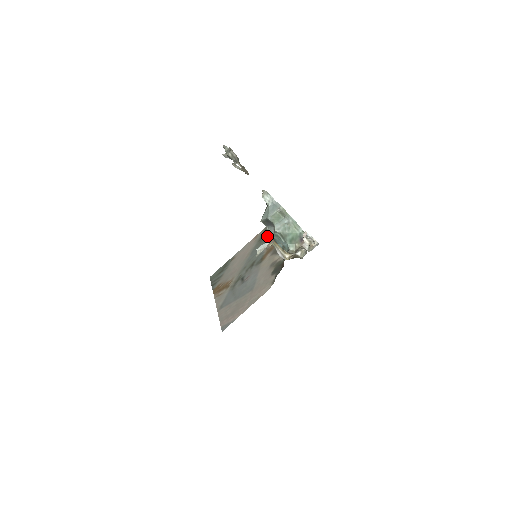
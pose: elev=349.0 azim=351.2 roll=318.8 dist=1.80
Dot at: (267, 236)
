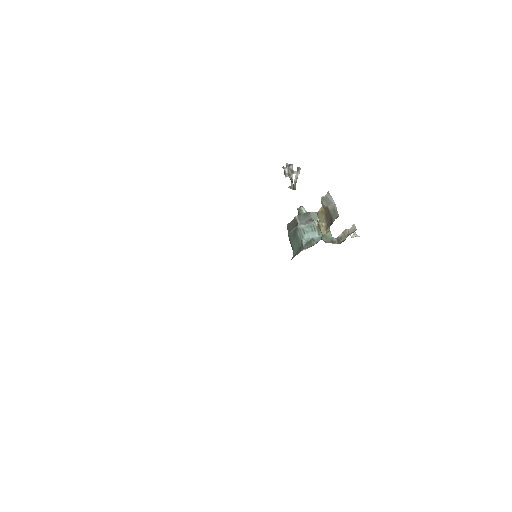
Dot at: occluded
